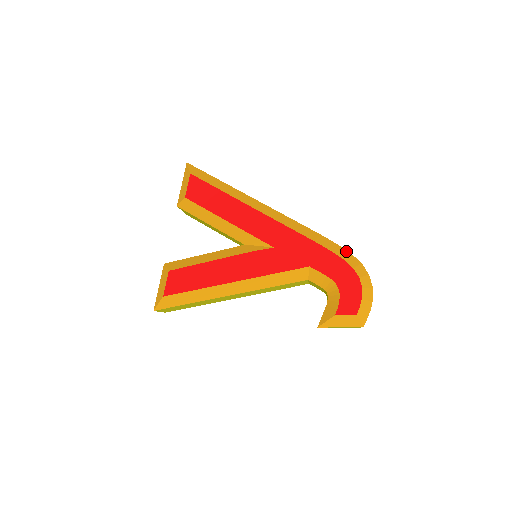
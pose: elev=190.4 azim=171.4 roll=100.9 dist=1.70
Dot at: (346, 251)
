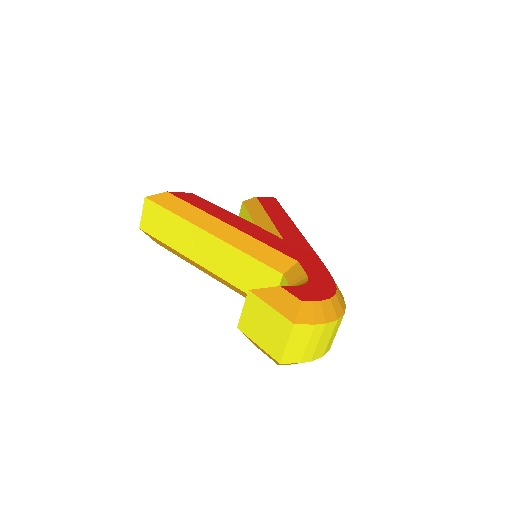
Dot at: (340, 291)
